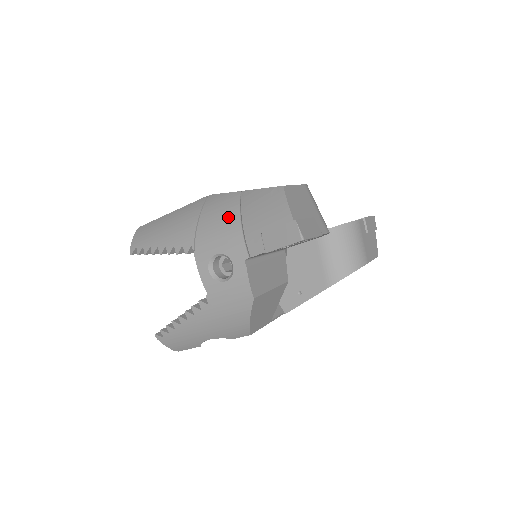
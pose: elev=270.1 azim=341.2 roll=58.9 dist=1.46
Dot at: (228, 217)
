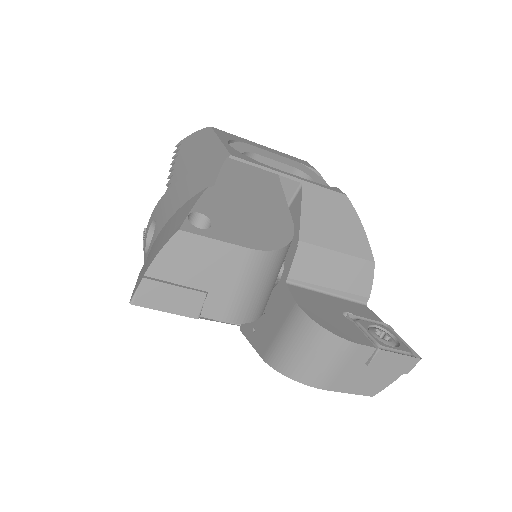
Dot at: (182, 199)
